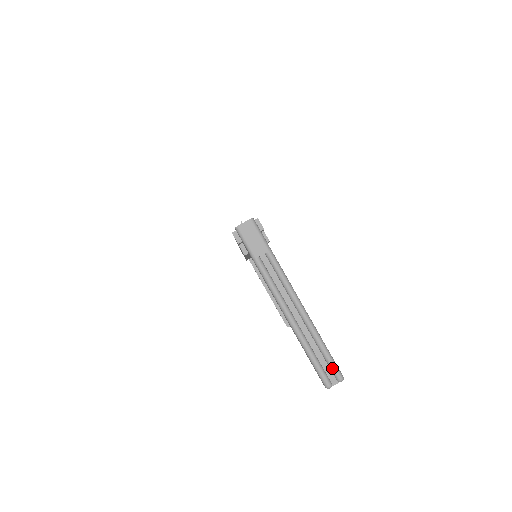
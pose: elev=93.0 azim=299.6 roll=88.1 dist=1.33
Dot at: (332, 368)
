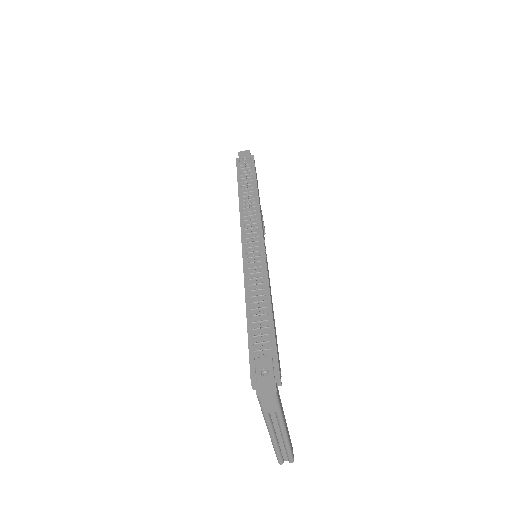
Dot at: (289, 459)
